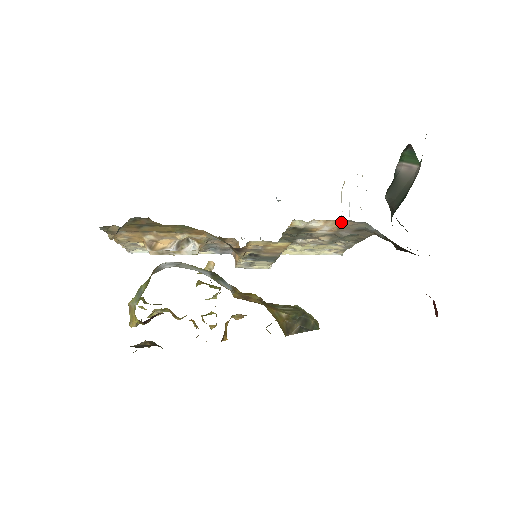
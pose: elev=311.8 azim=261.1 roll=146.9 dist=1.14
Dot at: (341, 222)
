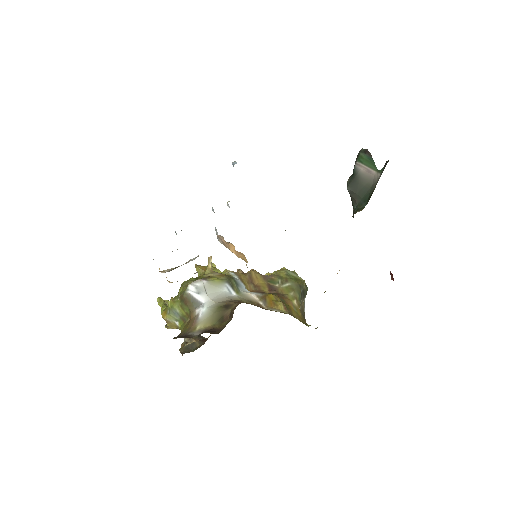
Dot at: occluded
